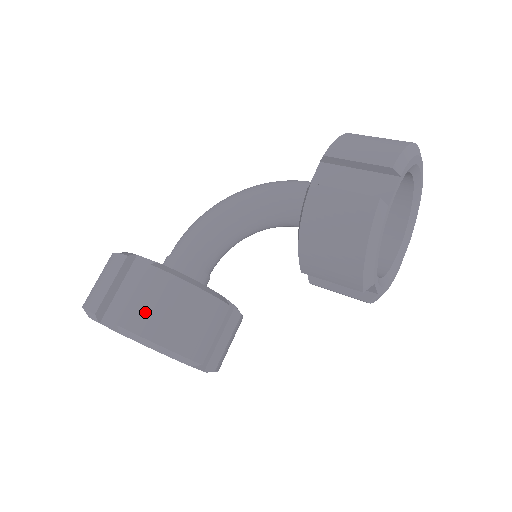
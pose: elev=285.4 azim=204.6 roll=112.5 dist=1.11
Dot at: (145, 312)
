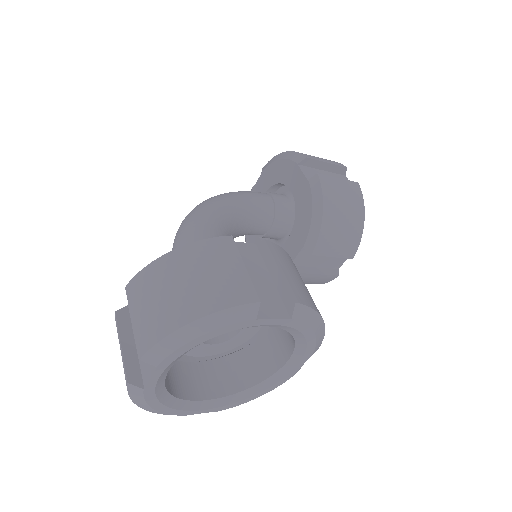
Dot at: (300, 285)
